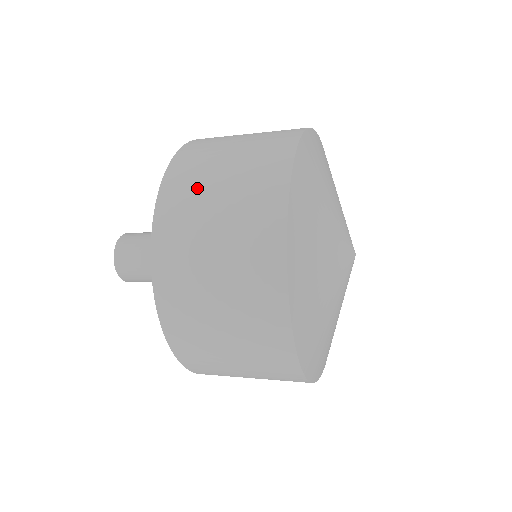
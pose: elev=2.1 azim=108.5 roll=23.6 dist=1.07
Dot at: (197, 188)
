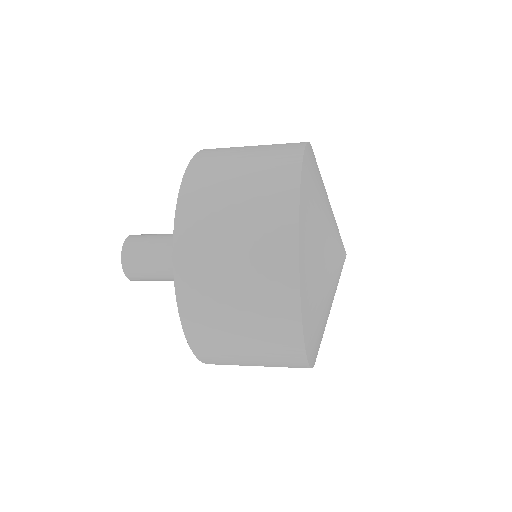
Dot at: (211, 263)
